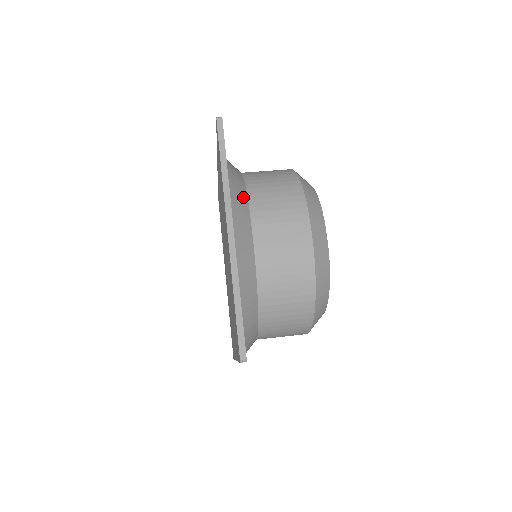
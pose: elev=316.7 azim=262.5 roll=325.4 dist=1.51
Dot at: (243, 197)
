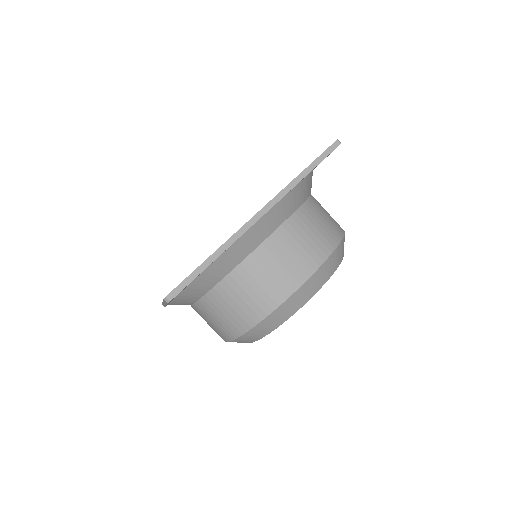
Dot at: (192, 300)
